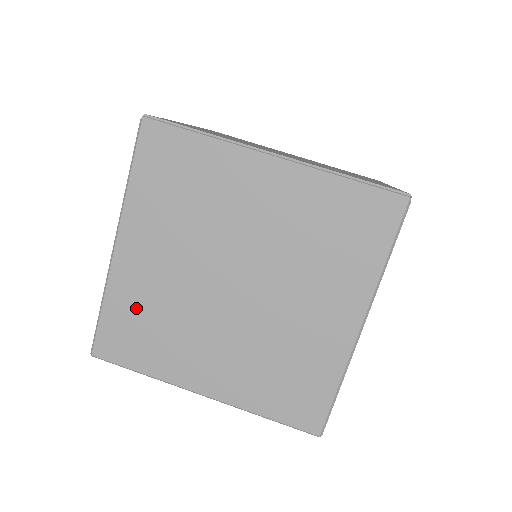
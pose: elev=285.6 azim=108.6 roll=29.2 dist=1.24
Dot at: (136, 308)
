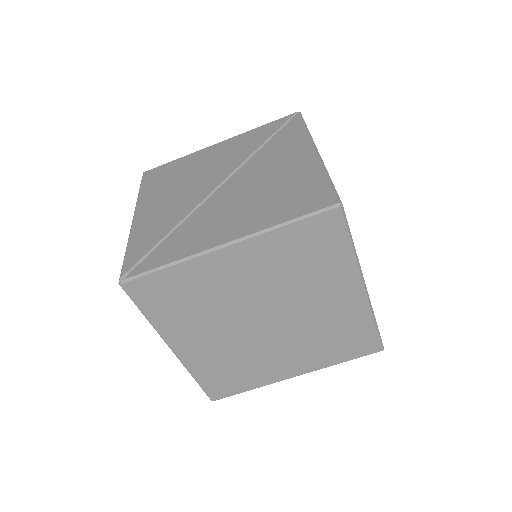
Dot at: occluded
